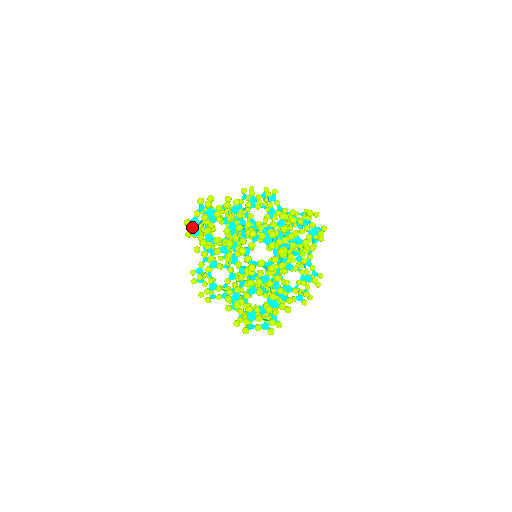
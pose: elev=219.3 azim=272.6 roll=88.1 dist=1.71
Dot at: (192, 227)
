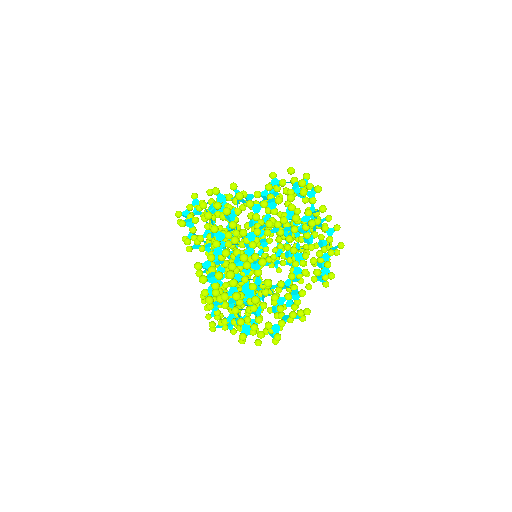
Dot at: occluded
